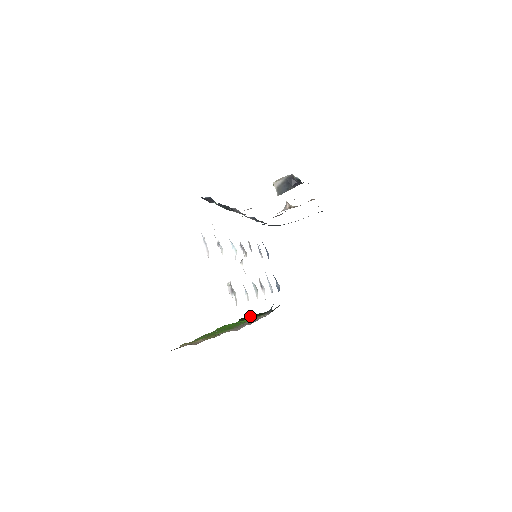
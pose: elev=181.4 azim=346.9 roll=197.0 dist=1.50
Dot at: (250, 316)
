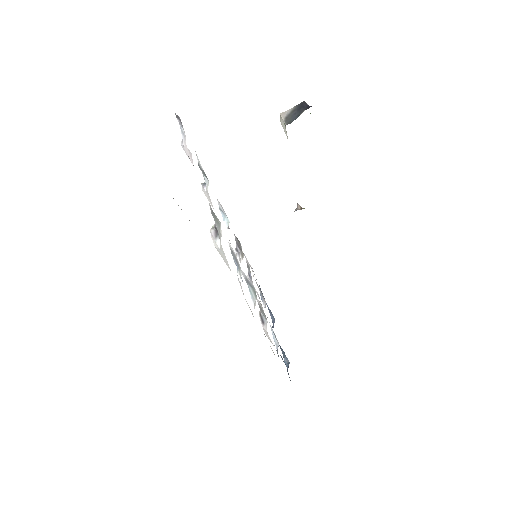
Dot at: occluded
